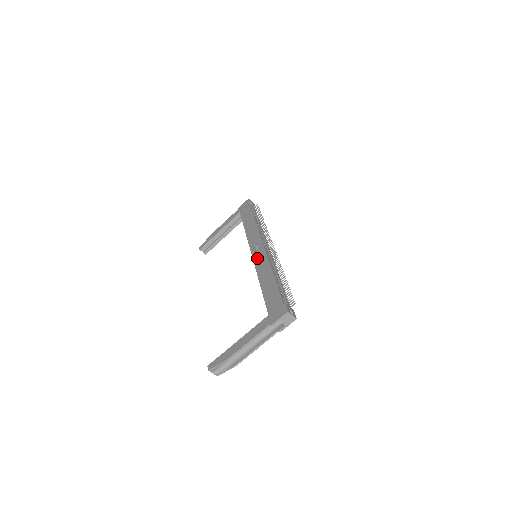
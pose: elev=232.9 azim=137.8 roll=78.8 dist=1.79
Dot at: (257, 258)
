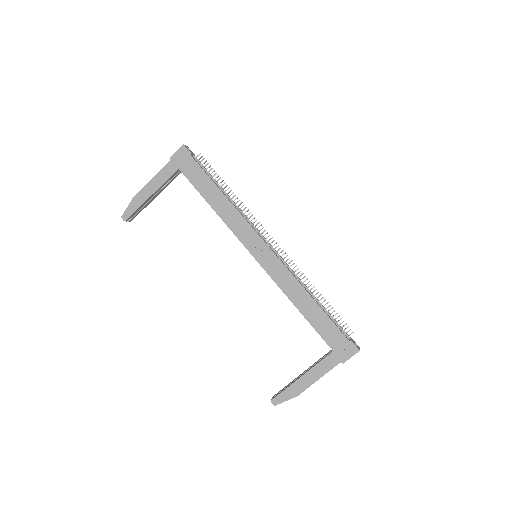
Dot at: (270, 268)
